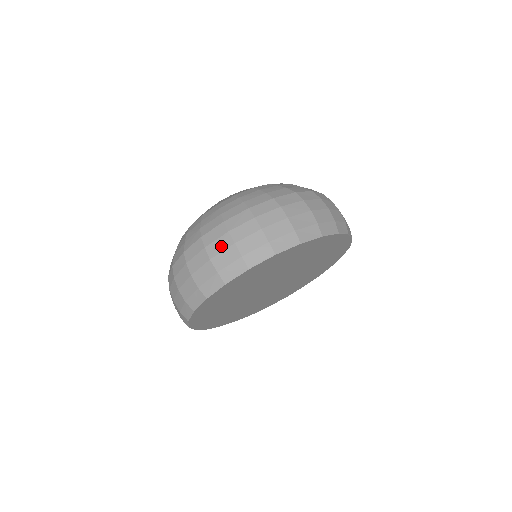
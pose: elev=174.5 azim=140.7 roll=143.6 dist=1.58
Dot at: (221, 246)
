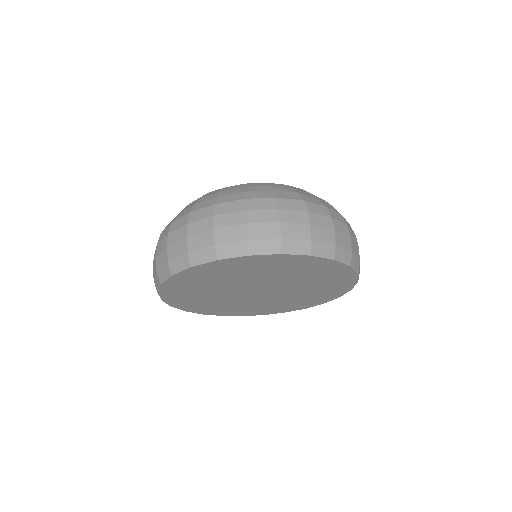
Dot at: (162, 247)
